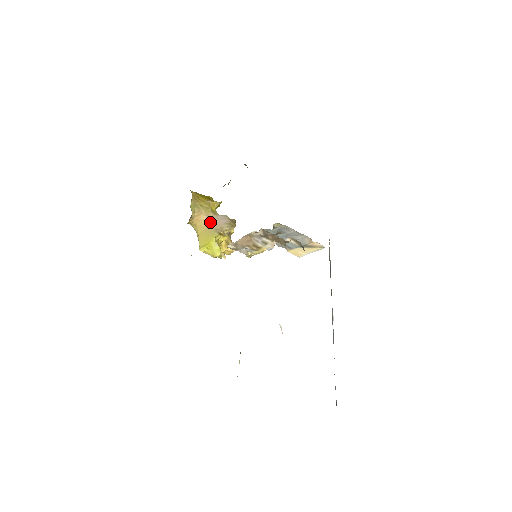
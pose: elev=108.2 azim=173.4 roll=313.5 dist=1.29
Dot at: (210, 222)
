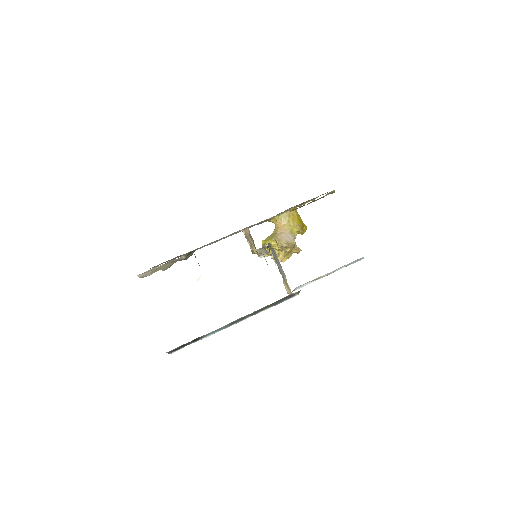
Dot at: (281, 232)
